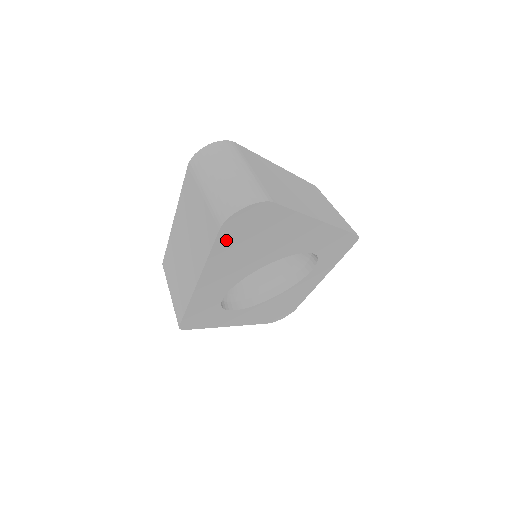
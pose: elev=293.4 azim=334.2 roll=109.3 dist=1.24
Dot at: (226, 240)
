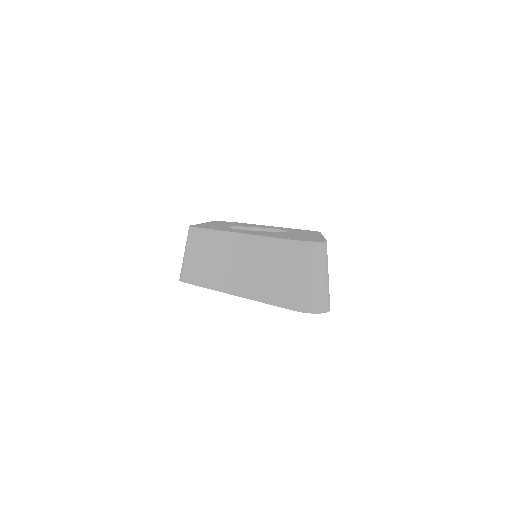
Dot at: occluded
